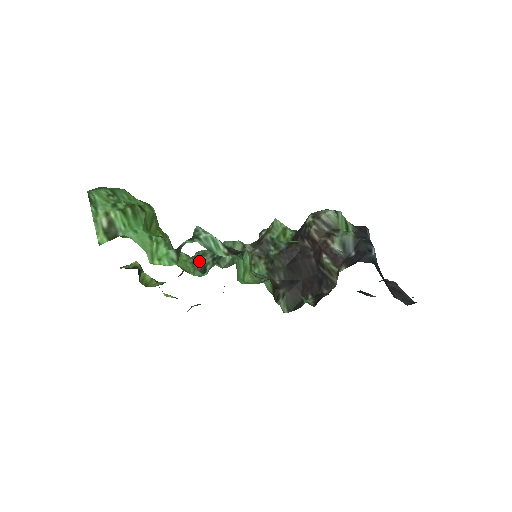
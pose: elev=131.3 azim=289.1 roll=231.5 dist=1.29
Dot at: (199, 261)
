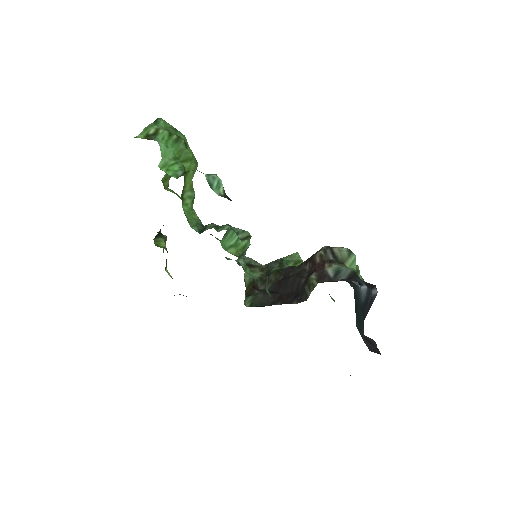
Dot at: (205, 226)
